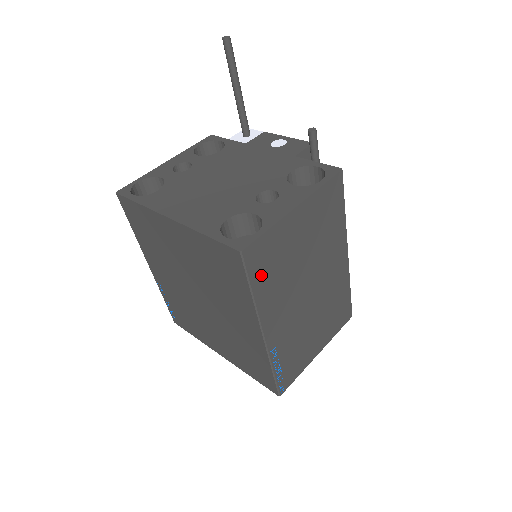
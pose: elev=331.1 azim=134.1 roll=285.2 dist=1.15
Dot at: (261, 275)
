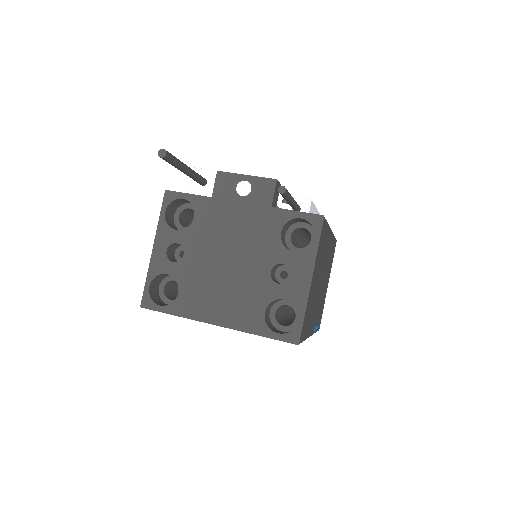
Dot at: (306, 329)
